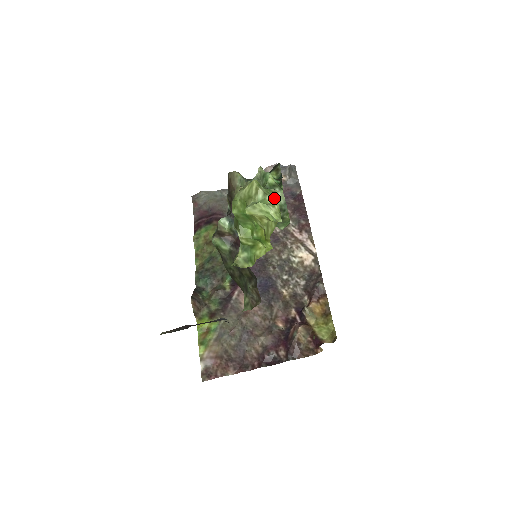
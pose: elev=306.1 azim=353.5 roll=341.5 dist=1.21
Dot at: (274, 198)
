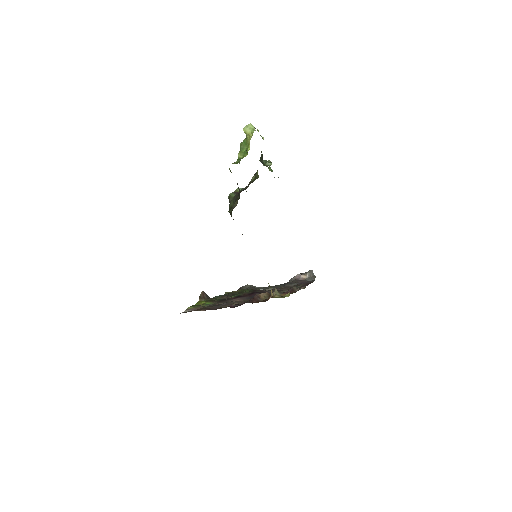
Dot at: occluded
